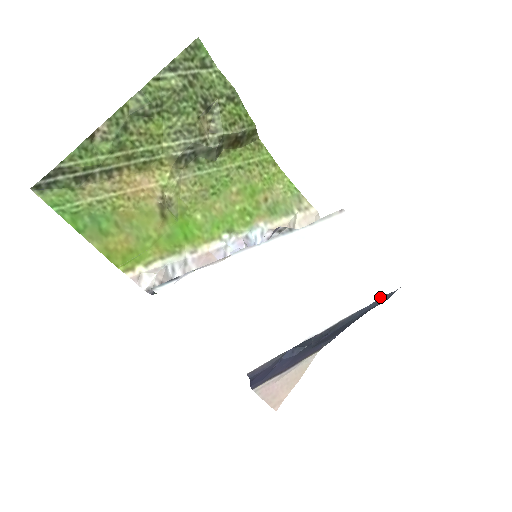
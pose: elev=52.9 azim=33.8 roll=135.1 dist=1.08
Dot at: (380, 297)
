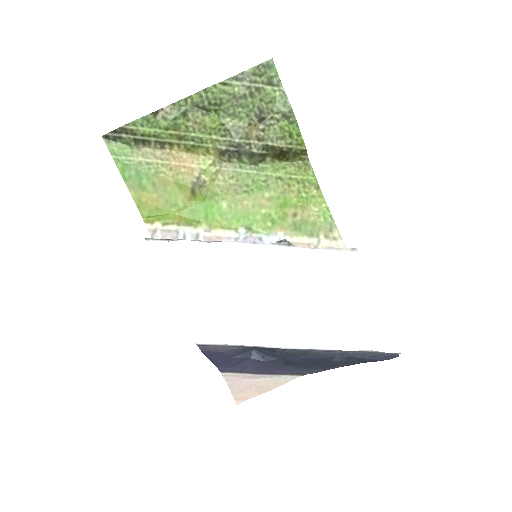
Dot at: (367, 350)
